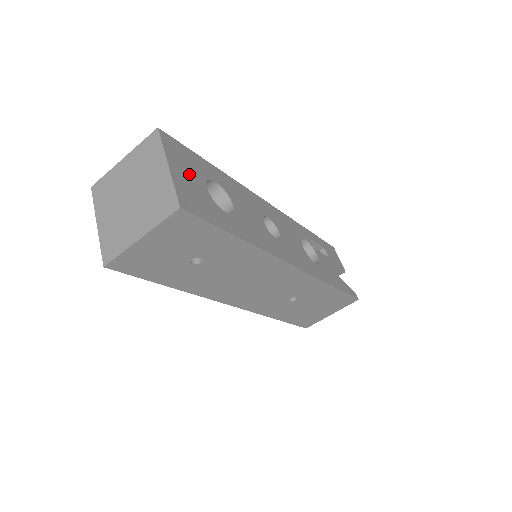
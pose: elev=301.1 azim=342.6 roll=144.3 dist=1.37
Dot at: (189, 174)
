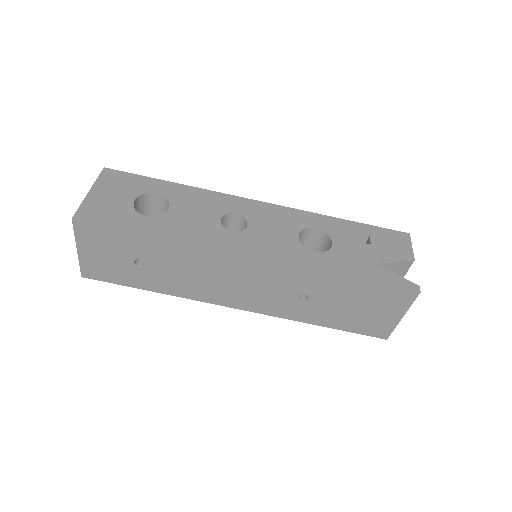
Dot at: (115, 194)
